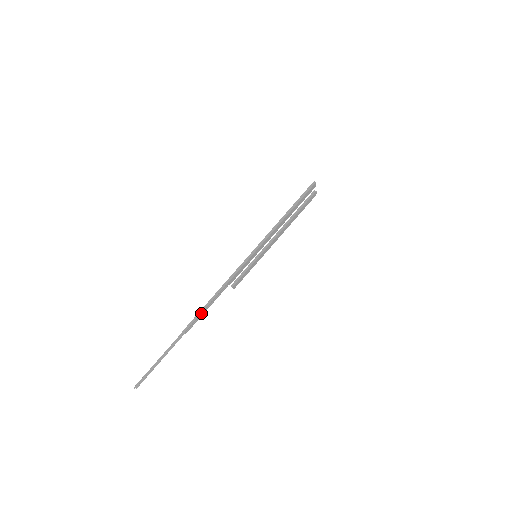
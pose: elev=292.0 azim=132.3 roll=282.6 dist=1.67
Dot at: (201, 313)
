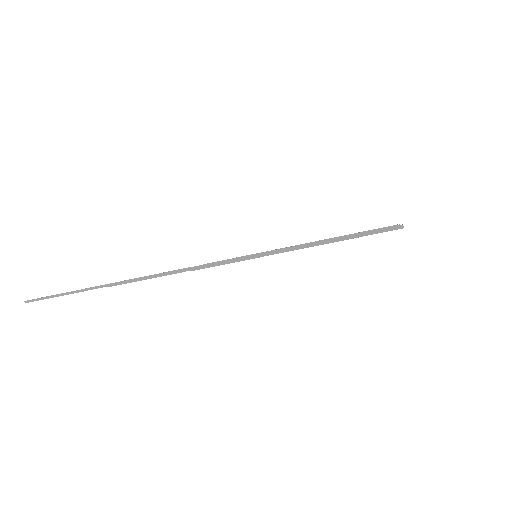
Dot at: (141, 280)
